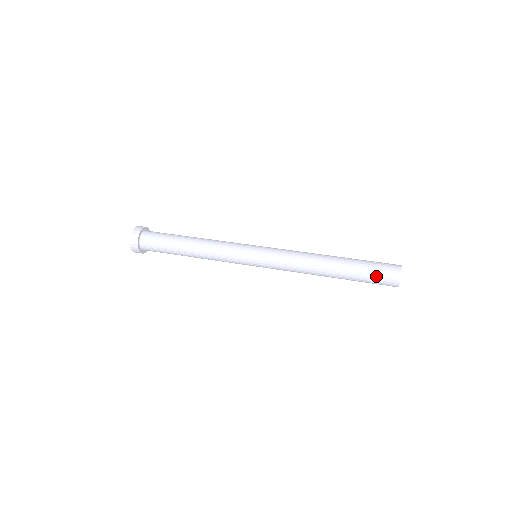
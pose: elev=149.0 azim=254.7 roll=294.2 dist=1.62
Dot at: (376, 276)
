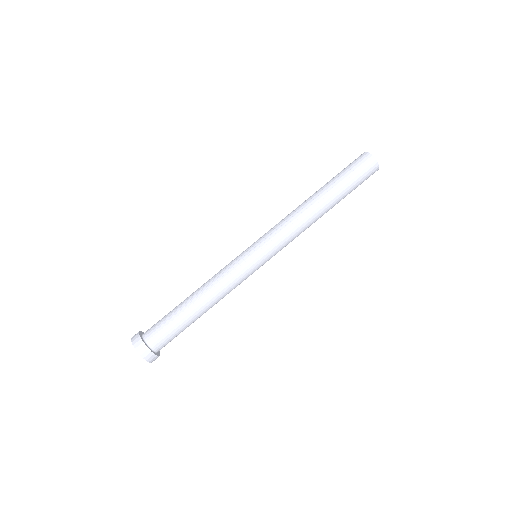
Dot at: occluded
